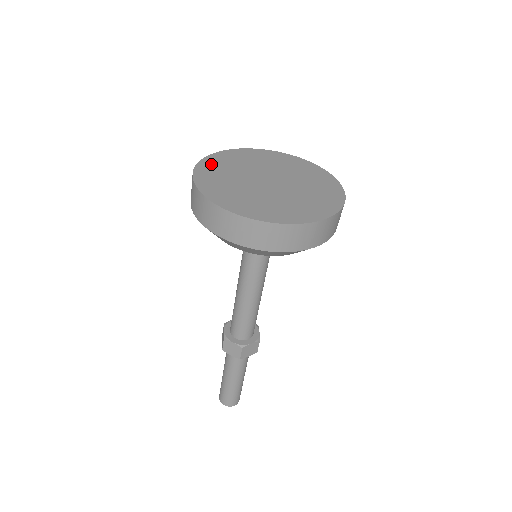
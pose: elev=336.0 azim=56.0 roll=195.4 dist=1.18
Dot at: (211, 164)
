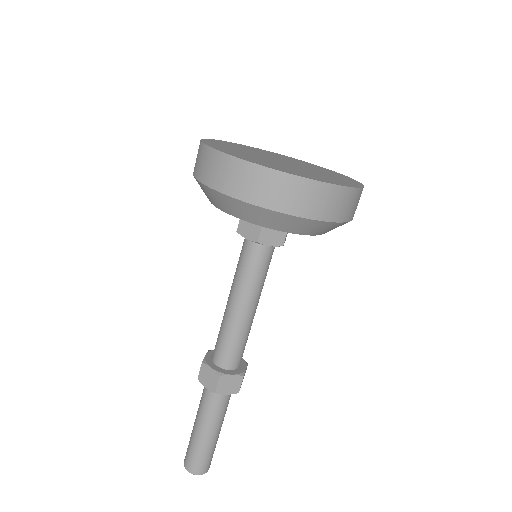
Dot at: (221, 148)
